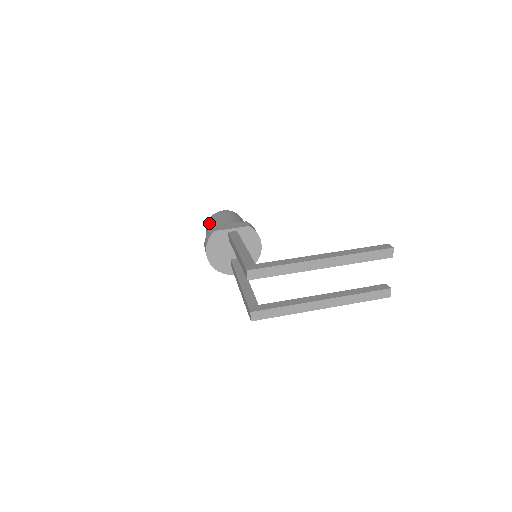
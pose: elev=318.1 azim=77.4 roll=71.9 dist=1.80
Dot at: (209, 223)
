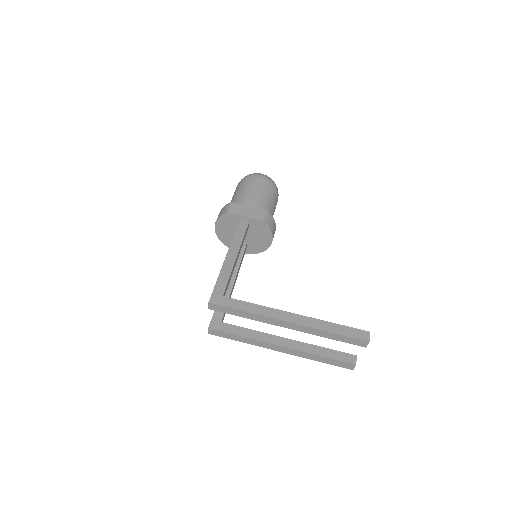
Dot at: (238, 186)
